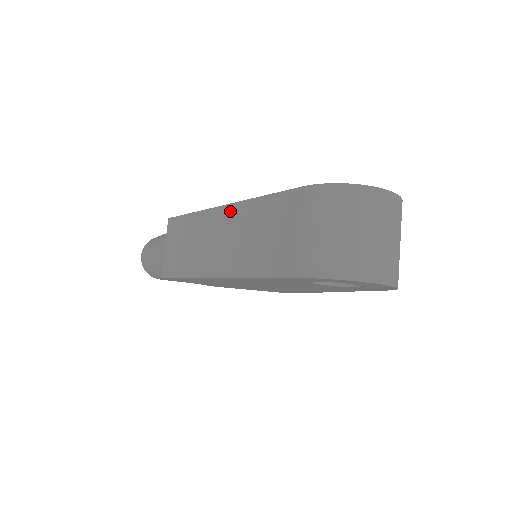
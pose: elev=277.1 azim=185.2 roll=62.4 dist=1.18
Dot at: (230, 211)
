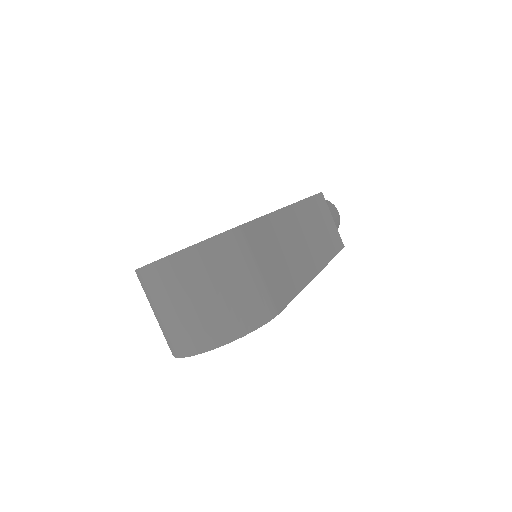
Dot at: occluded
